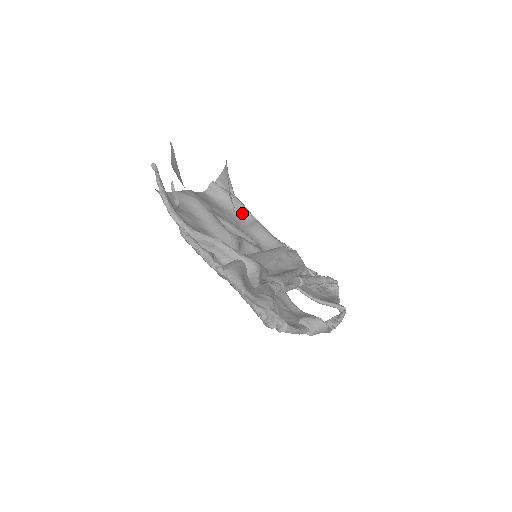
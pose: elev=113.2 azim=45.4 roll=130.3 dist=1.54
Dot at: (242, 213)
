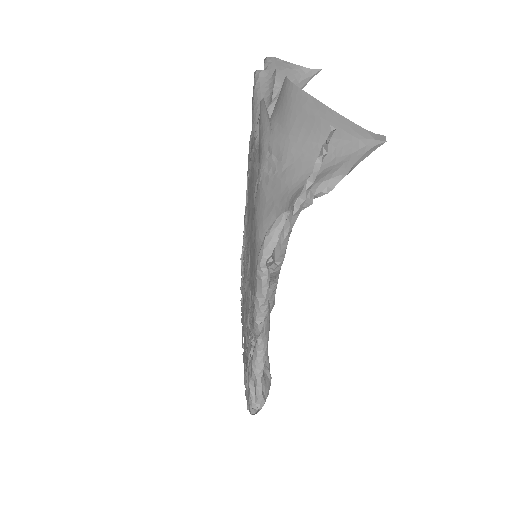
Dot at: occluded
